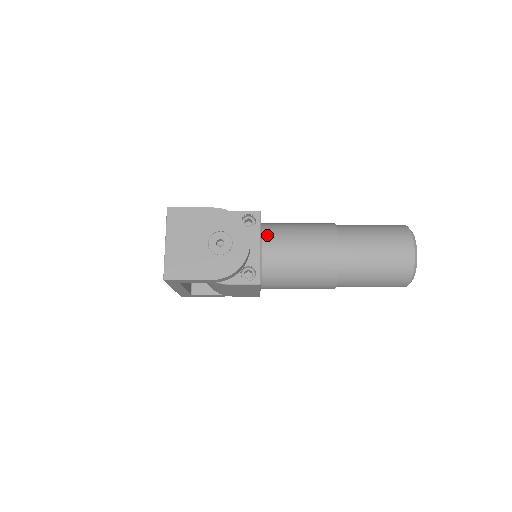
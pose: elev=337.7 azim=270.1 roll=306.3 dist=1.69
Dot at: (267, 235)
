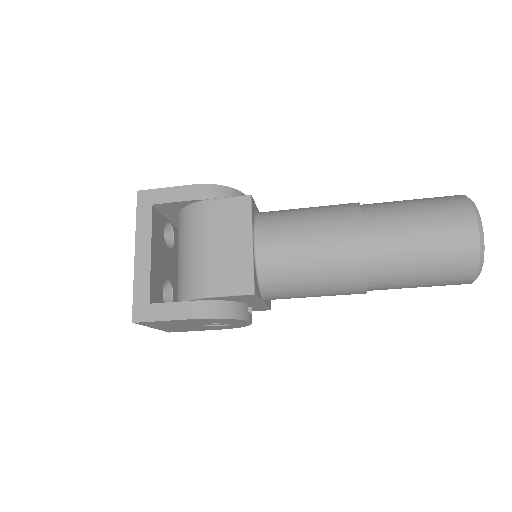
Dot at: occluded
